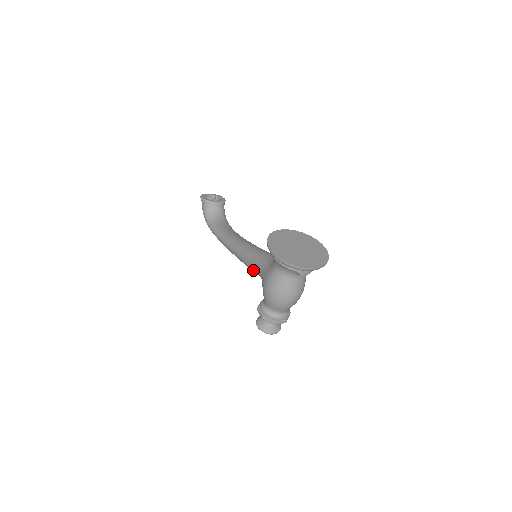
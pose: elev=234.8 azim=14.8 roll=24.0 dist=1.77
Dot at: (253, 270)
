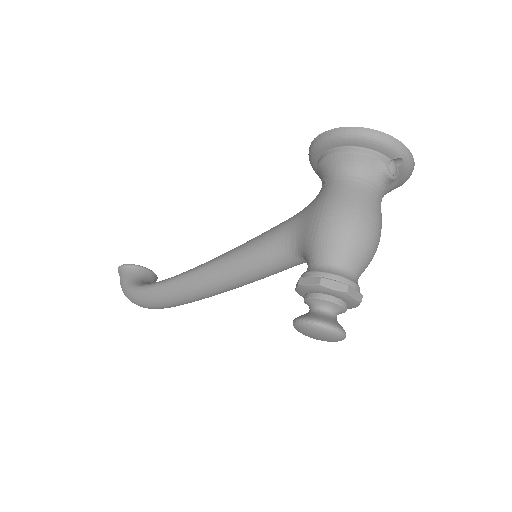
Dot at: (265, 251)
